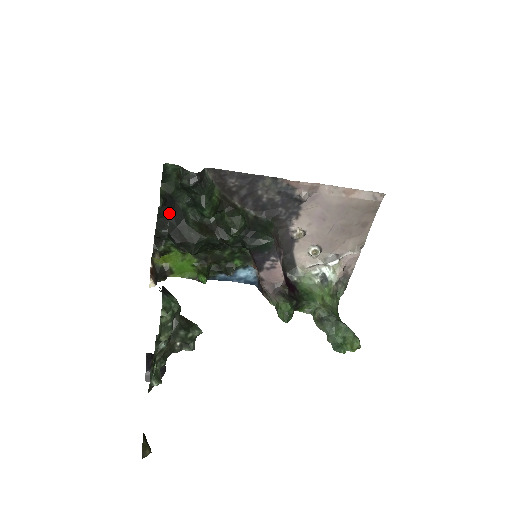
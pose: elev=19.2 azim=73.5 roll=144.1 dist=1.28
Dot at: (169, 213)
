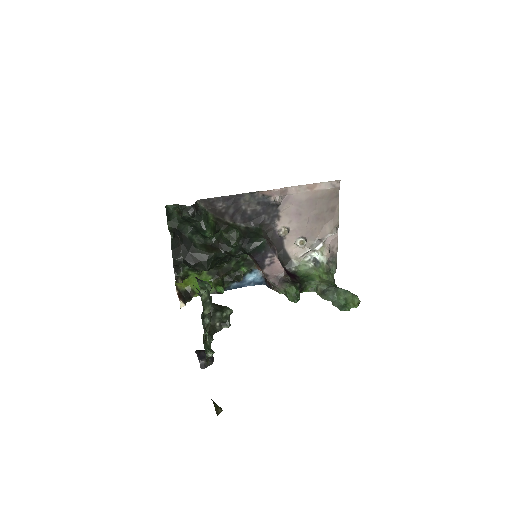
Dot at: (180, 243)
